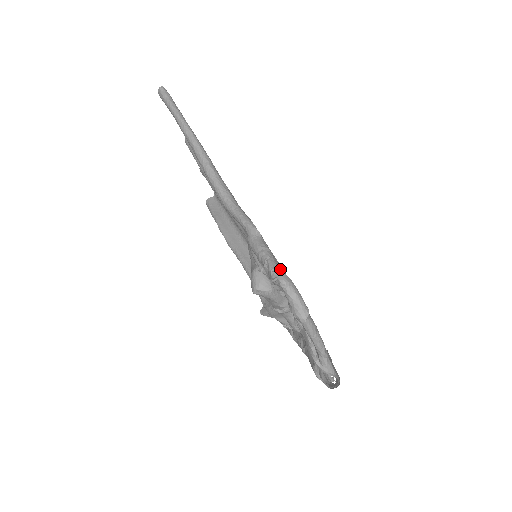
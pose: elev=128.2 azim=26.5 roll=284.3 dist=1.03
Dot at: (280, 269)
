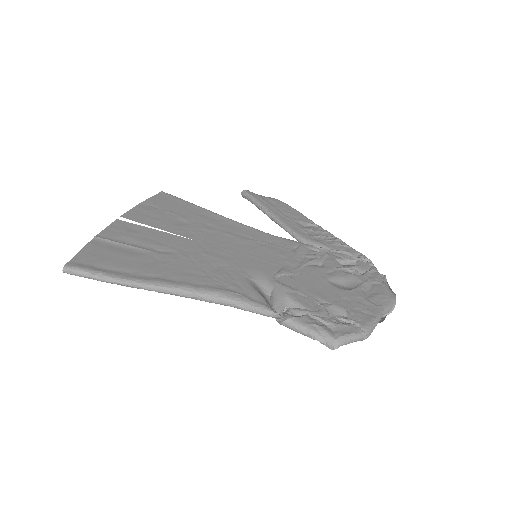
Dot at: (328, 338)
